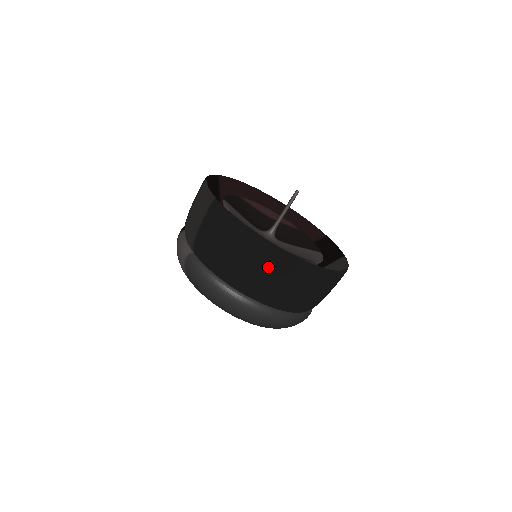
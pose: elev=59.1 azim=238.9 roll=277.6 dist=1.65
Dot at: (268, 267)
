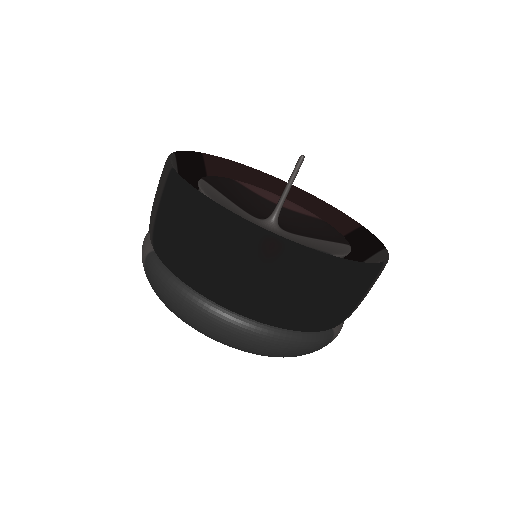
Dot at: (245, 259)
